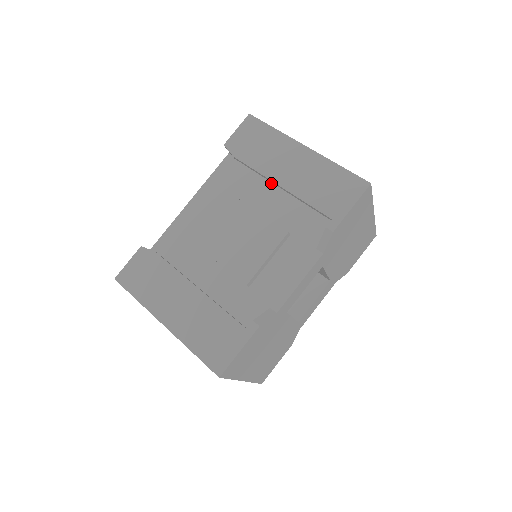
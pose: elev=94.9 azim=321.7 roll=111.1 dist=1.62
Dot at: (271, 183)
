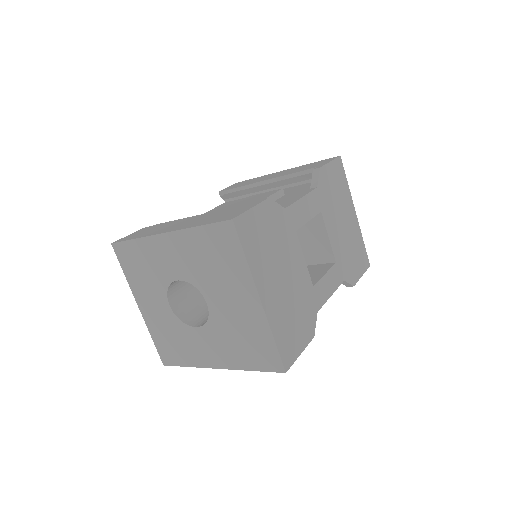
Dot at: occluded
